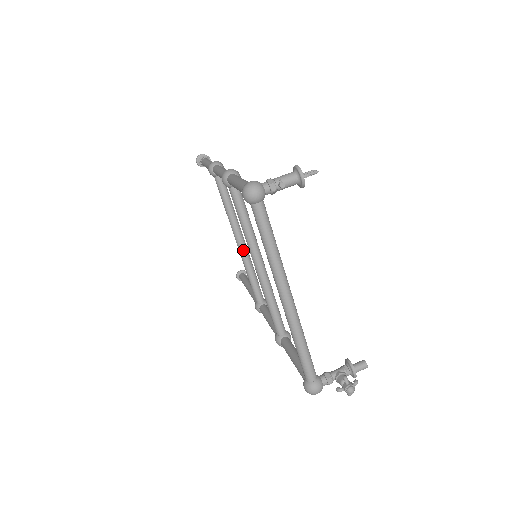
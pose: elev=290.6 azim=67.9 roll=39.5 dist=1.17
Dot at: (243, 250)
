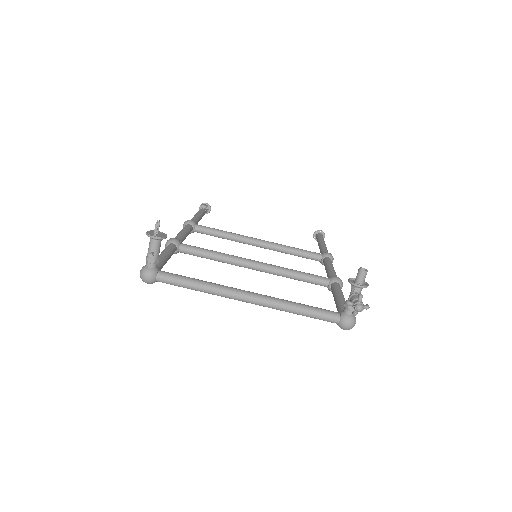
Dot at: (265, 246)
